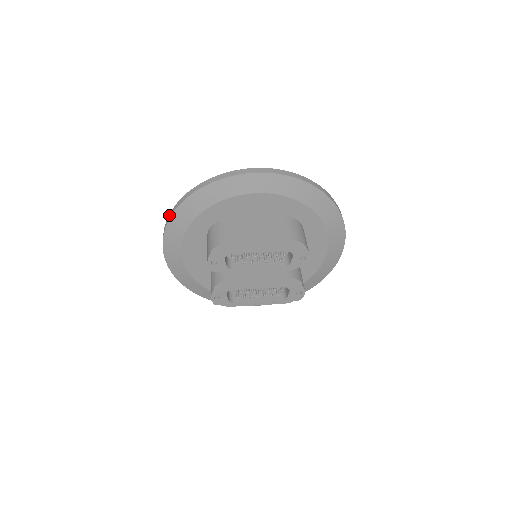
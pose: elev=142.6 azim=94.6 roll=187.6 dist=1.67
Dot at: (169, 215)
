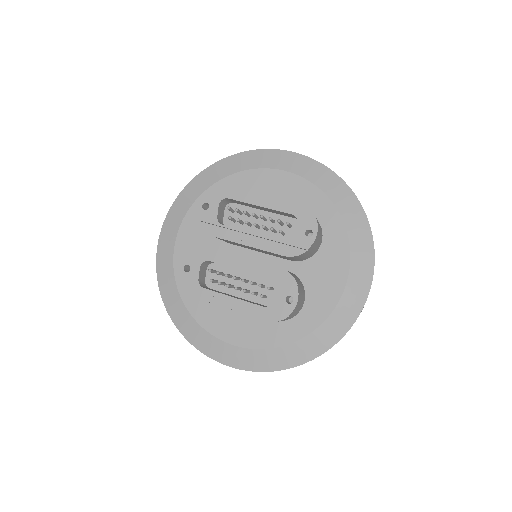
Dot at: occluded
